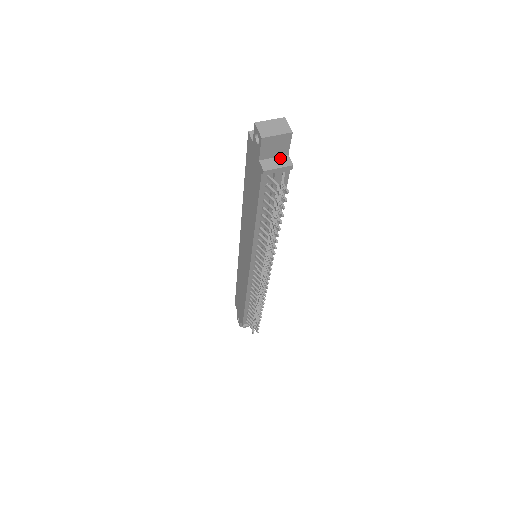
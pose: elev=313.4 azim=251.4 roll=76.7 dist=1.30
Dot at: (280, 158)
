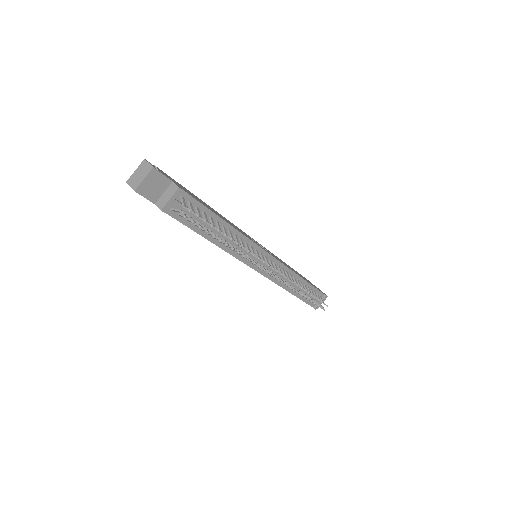
Dot at: (168, 190)
